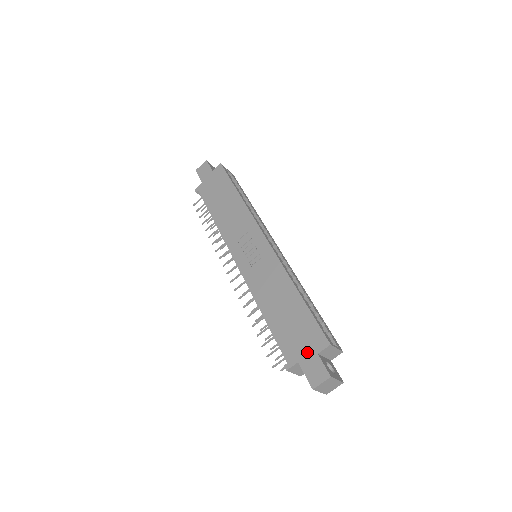
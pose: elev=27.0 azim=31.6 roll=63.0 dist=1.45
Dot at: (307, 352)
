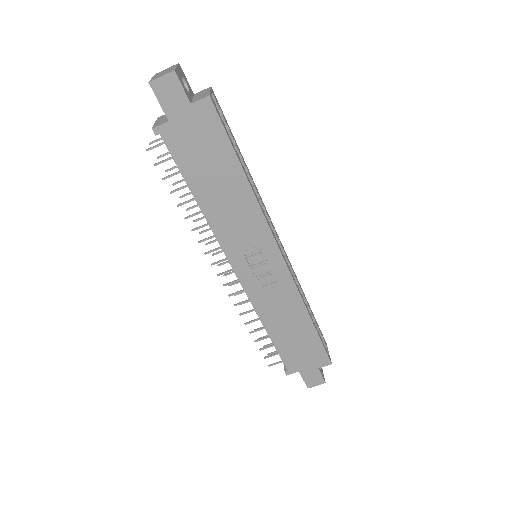
Dot at: (309, 367)
